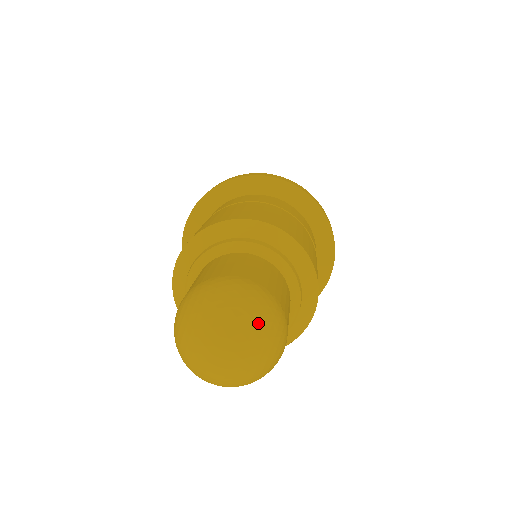
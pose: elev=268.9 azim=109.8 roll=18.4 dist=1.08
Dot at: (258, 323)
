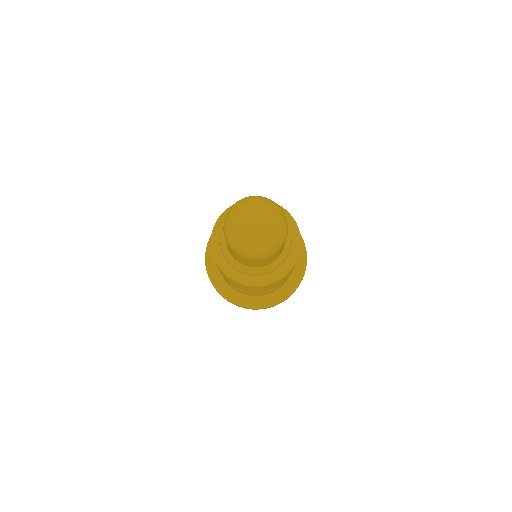
Dot at: (279, 214)
